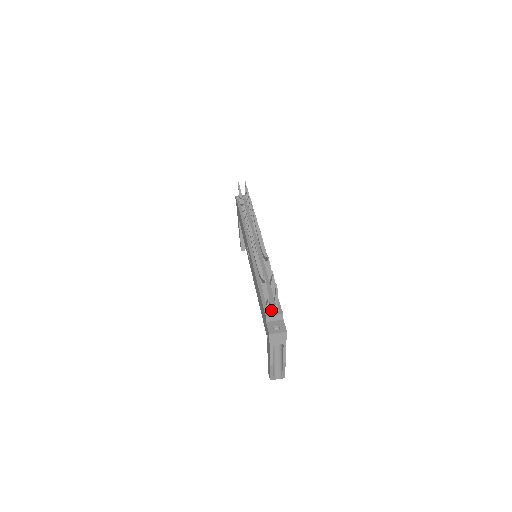
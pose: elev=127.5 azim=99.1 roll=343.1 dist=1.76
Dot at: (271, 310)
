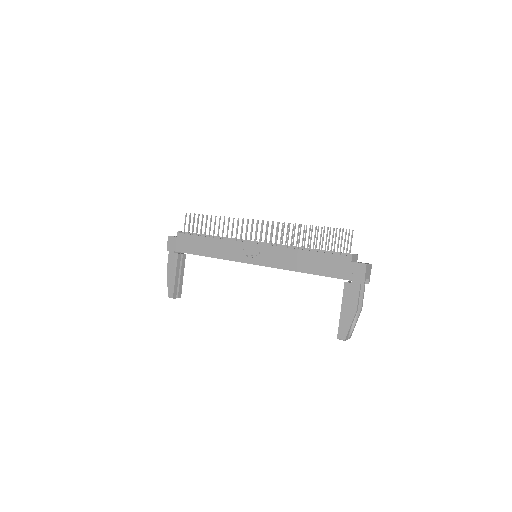
Dot at: (347, 254)
